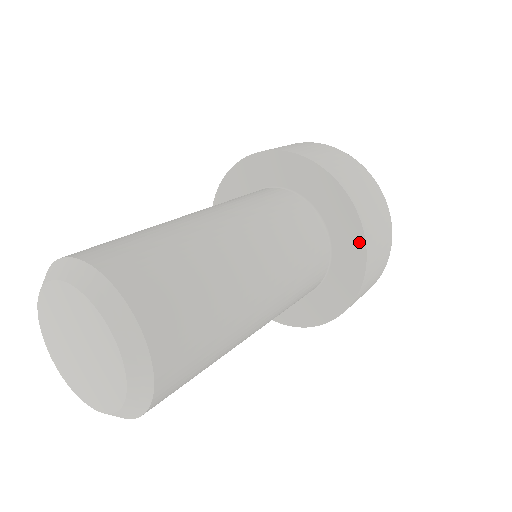
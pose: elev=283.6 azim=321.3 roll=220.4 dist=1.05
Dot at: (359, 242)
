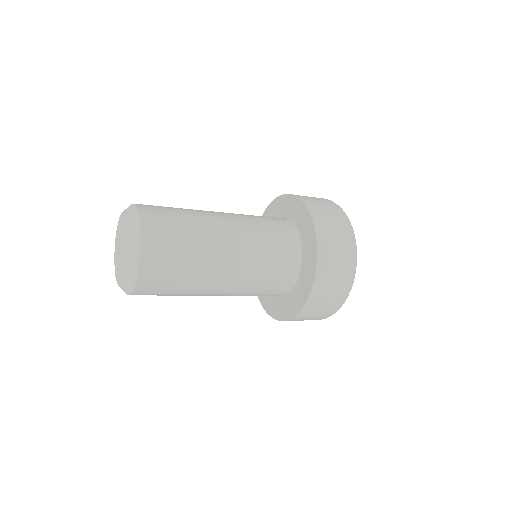
Dot at: (310, 223)
